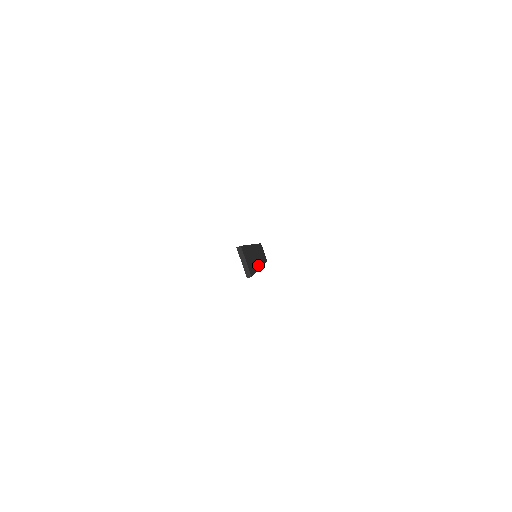
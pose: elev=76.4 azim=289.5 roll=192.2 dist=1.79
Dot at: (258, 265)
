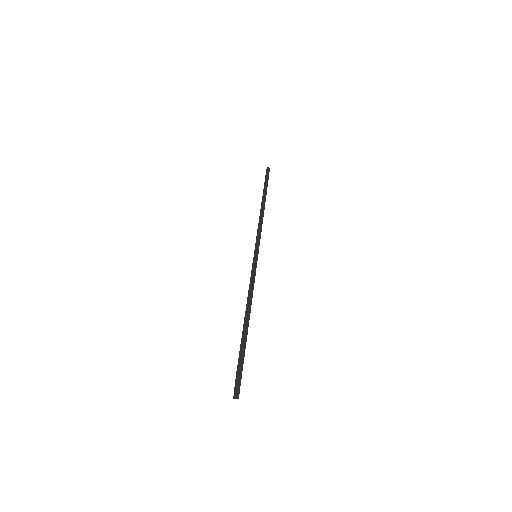
Dot at: occluded
